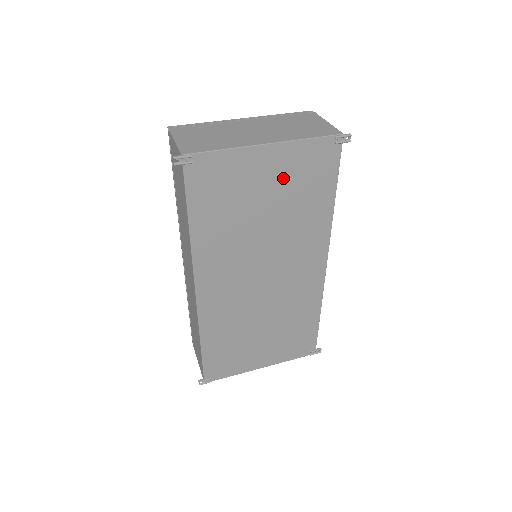
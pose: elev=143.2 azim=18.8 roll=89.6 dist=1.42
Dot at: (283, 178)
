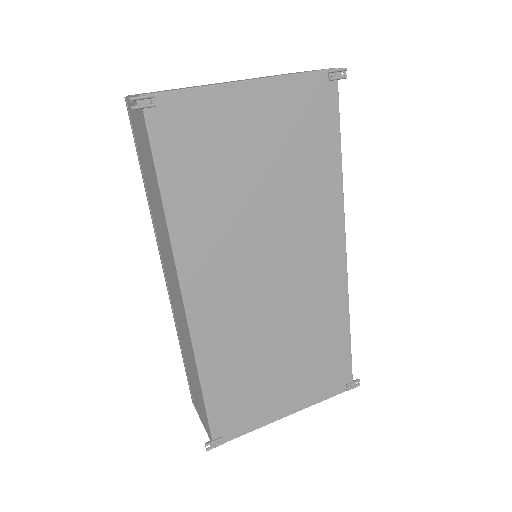
Dot at: (273, 129)
